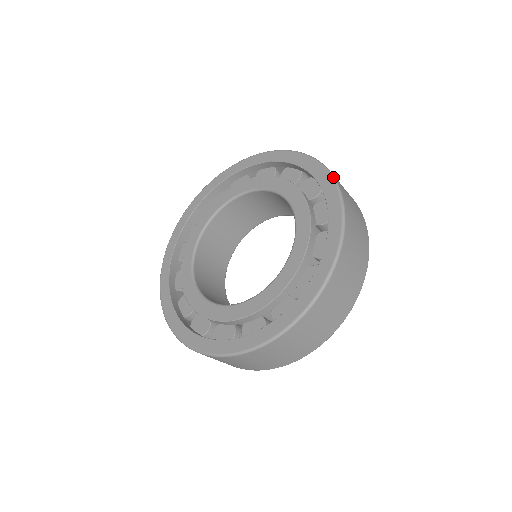
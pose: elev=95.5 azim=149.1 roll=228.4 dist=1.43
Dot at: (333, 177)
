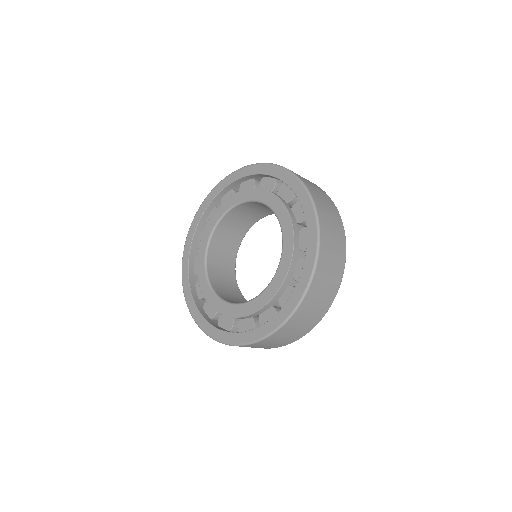
Dot at: (253, 164)
